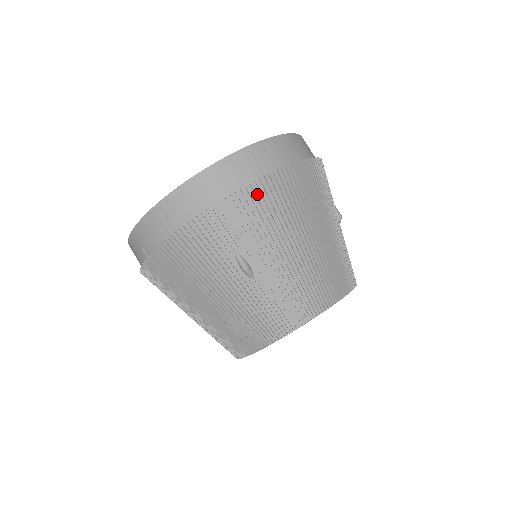
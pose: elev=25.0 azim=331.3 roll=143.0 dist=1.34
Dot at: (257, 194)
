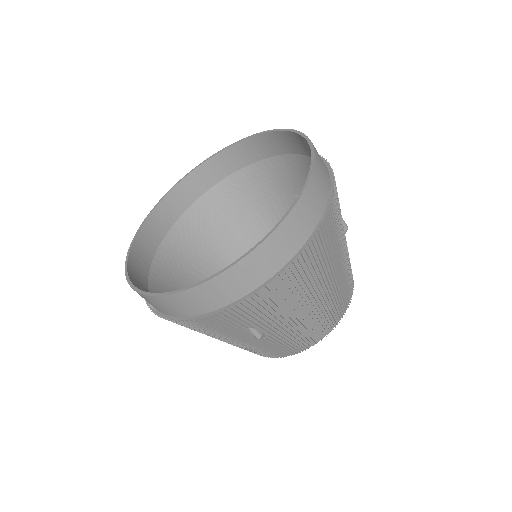
Dot at: (271, 291)
